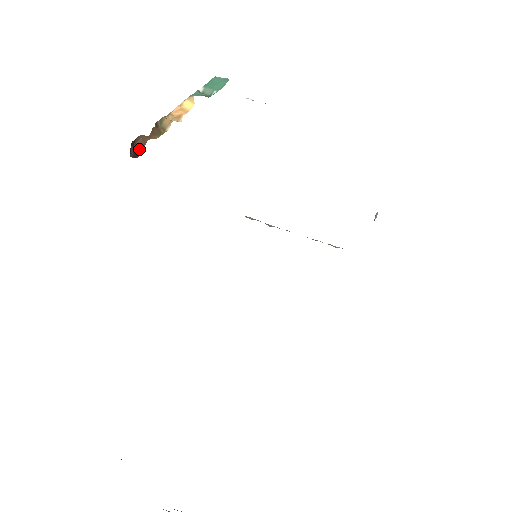
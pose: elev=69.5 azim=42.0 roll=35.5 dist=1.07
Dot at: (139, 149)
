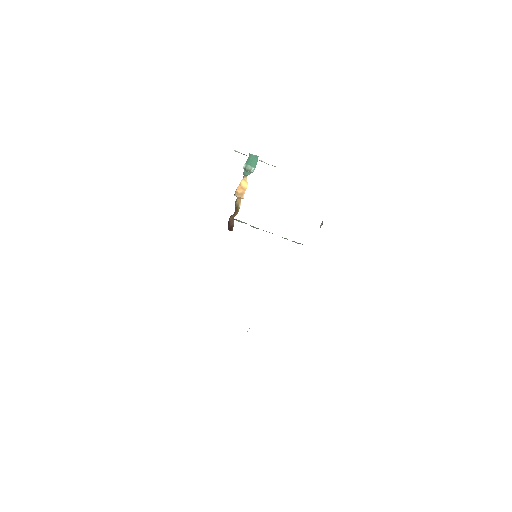
Dot at: (231, 224)
